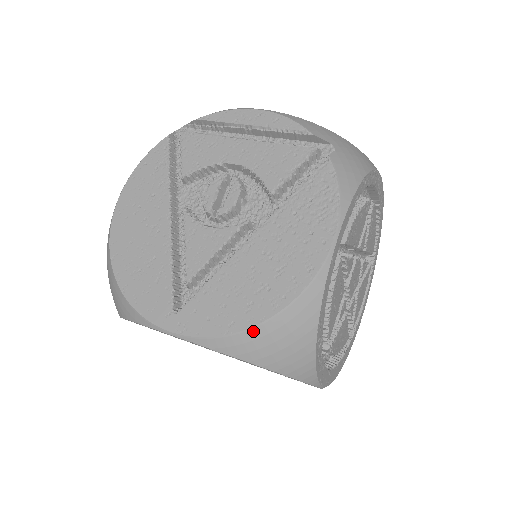
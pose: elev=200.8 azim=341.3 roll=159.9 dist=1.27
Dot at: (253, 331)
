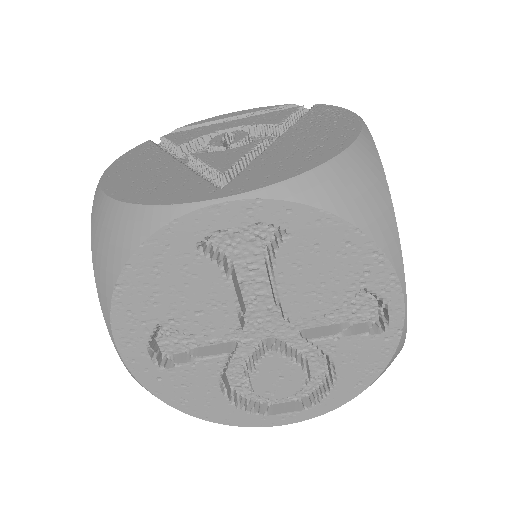
Dot at: (327, 168)
